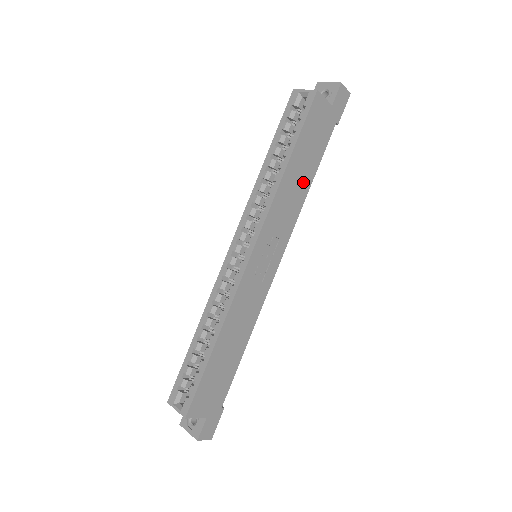
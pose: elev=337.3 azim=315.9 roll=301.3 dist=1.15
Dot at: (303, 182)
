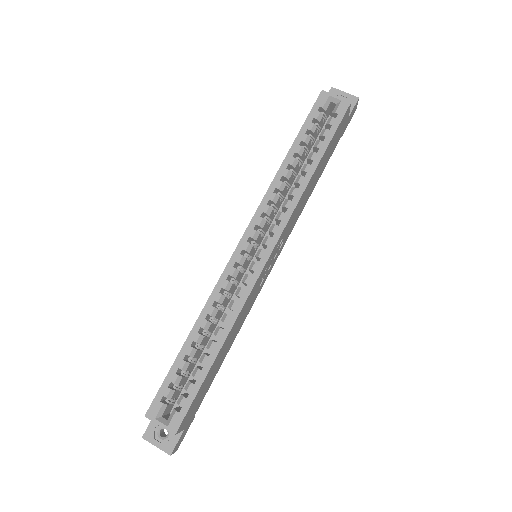
Dot at: (312, 188)
